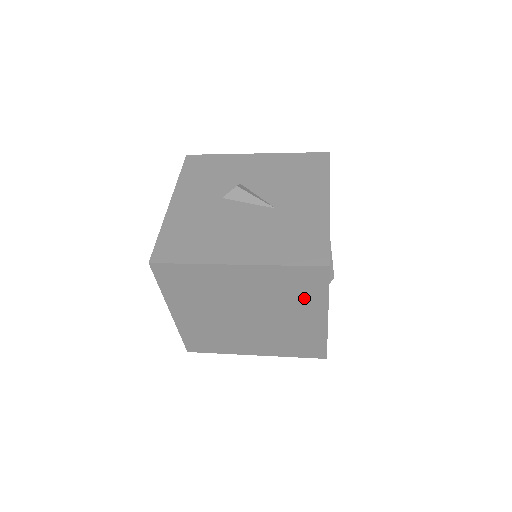
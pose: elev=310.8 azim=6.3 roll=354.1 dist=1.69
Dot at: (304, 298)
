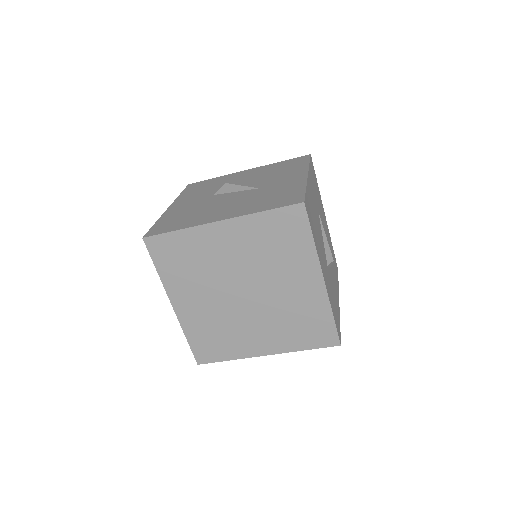
Dot at: (292, 253)
